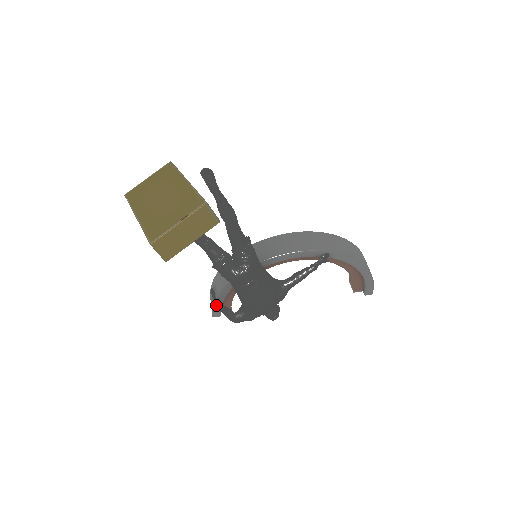
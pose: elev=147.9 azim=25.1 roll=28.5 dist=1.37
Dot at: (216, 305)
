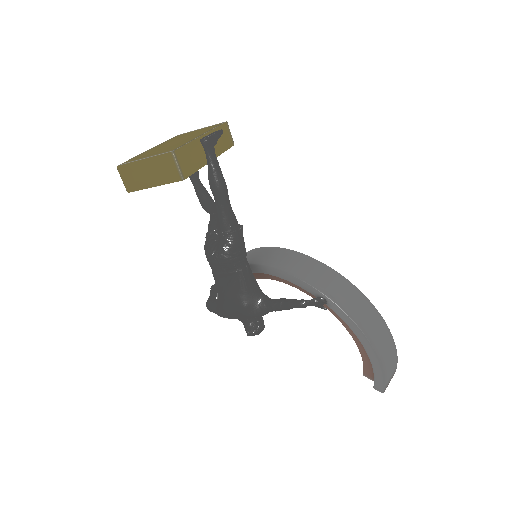
Dot at: (212, 285)
